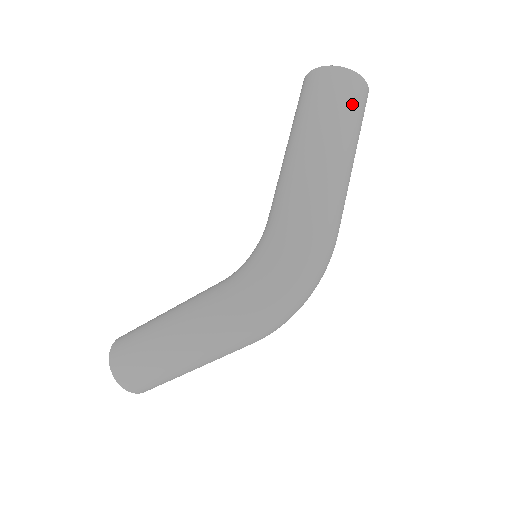
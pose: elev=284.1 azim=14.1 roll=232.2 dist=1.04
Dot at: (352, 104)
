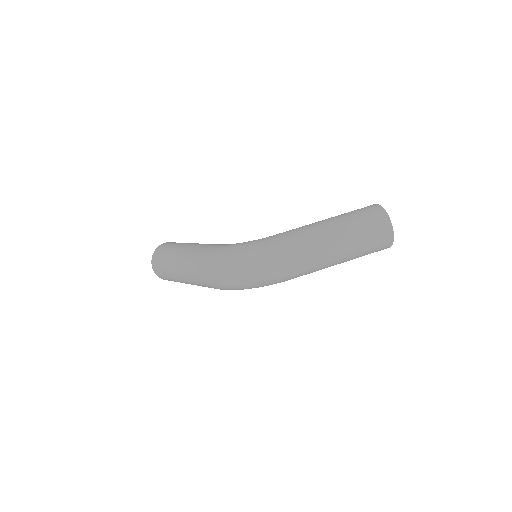
Dot at: (369, 228)
